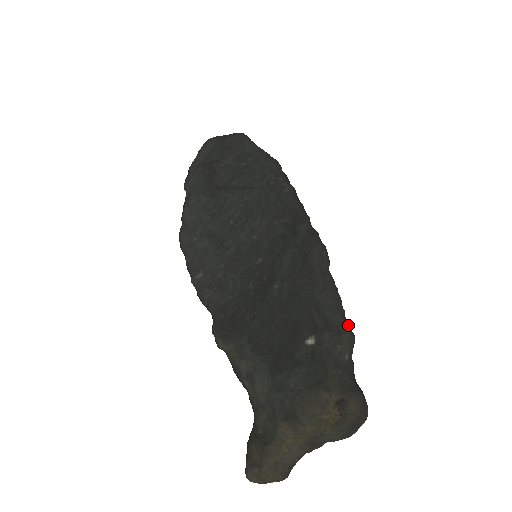
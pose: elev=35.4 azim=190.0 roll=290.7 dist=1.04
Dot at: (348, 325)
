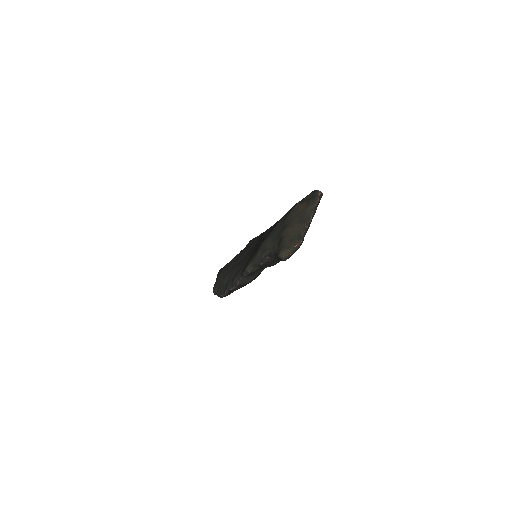
Dot at: occluded
